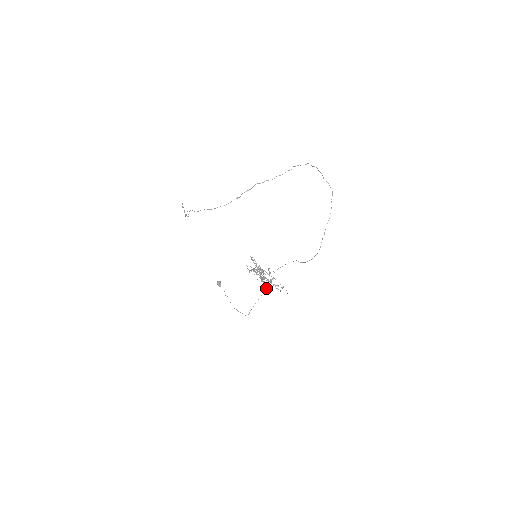
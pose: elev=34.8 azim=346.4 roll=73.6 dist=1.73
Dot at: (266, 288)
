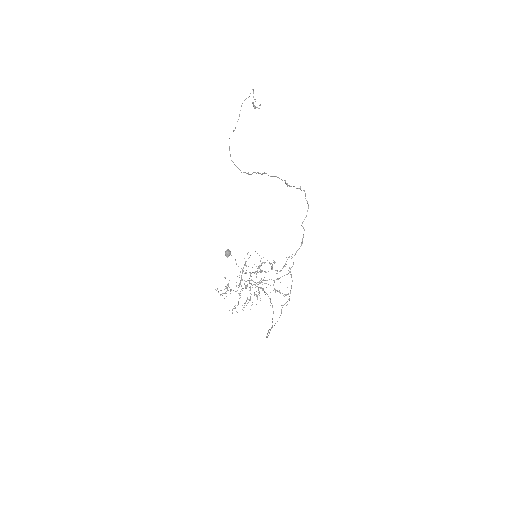
Dot at: occluded
